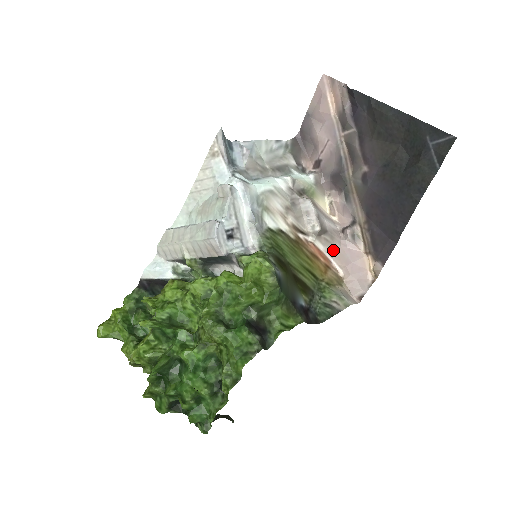
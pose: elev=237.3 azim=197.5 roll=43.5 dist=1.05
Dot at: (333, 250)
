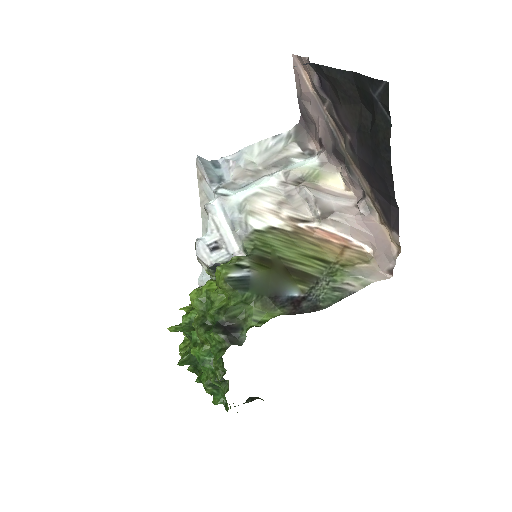
Dot at: (348, 228)
